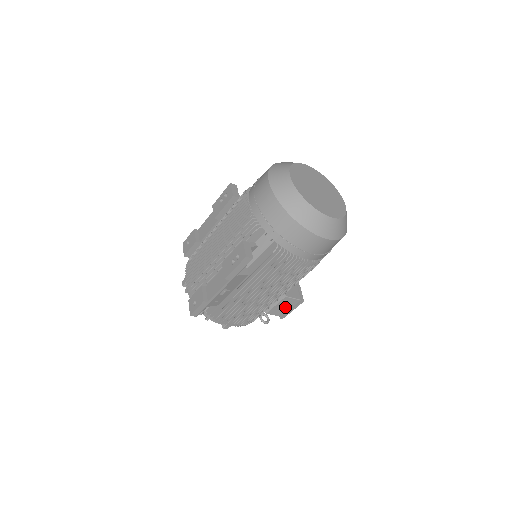
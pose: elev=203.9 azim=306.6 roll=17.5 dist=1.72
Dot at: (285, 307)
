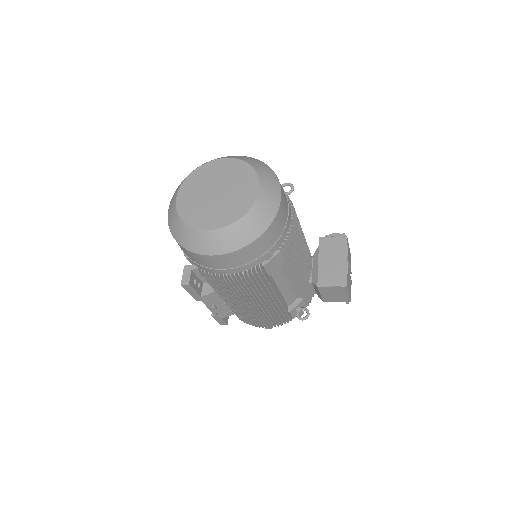
Dot at: (335, 294)
